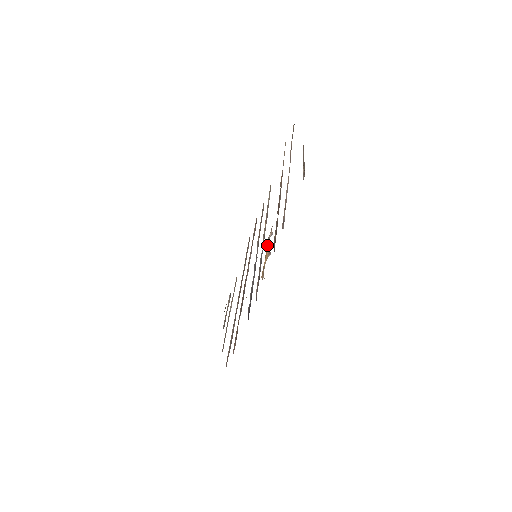
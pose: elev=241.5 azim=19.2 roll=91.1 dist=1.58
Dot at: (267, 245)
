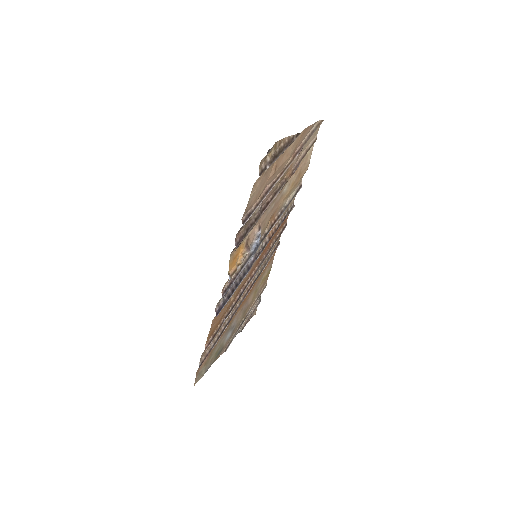
Dot at: (245, 241)
